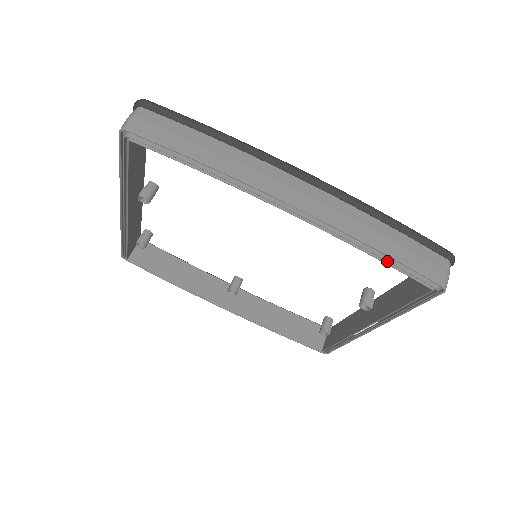
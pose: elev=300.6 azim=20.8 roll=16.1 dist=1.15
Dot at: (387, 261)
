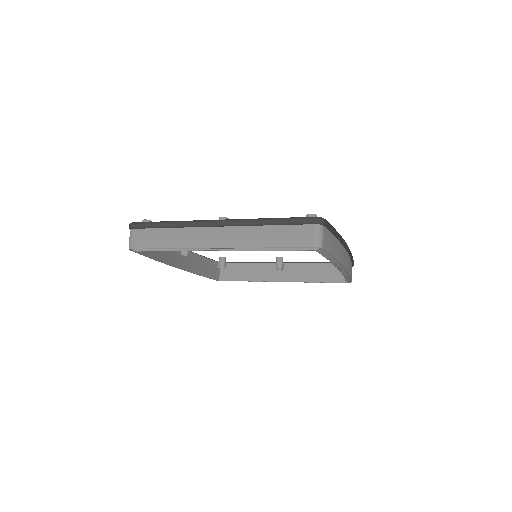
Dot at: (347, 279)
